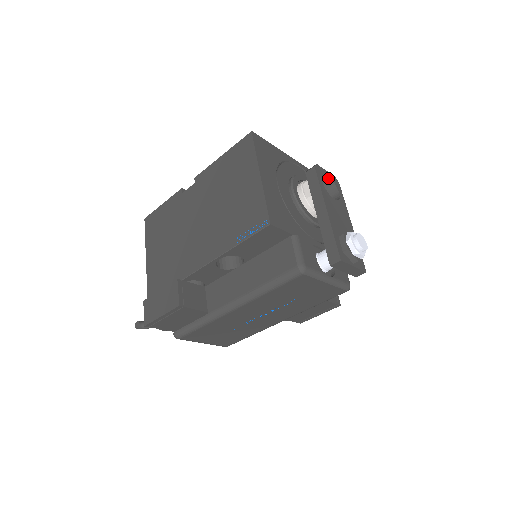
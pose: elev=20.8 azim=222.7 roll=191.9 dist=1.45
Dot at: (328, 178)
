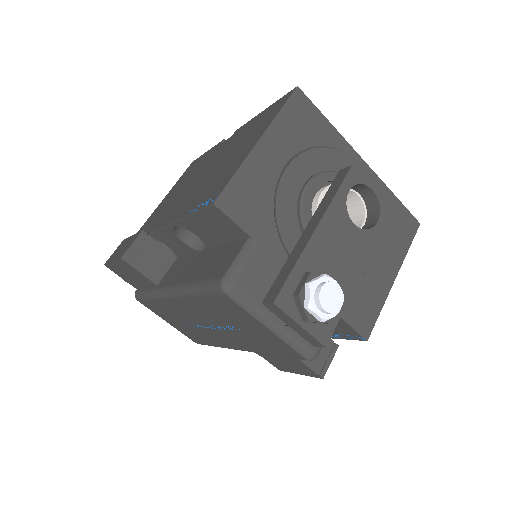
Dot at: (373, 194)
